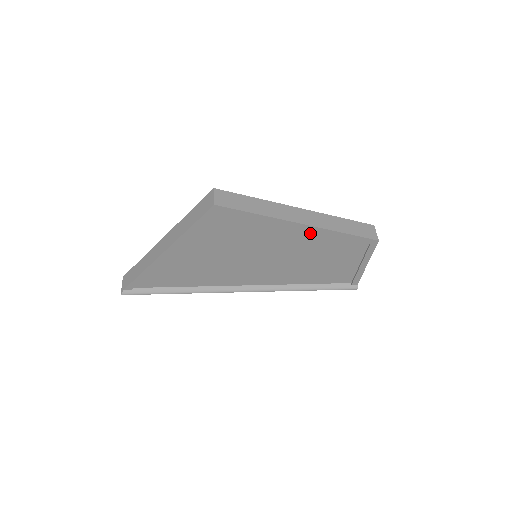
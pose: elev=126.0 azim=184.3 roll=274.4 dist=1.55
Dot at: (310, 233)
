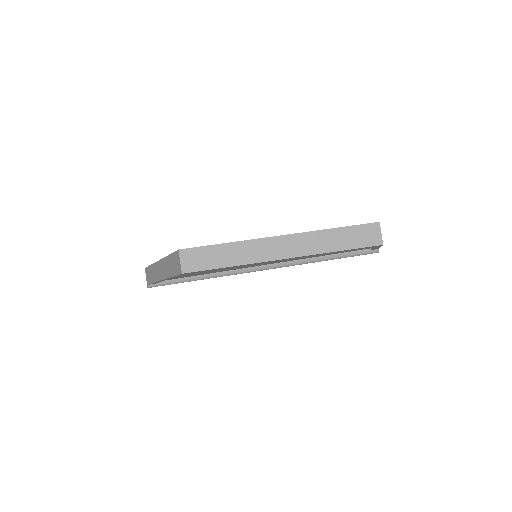
Dot at: occluded
